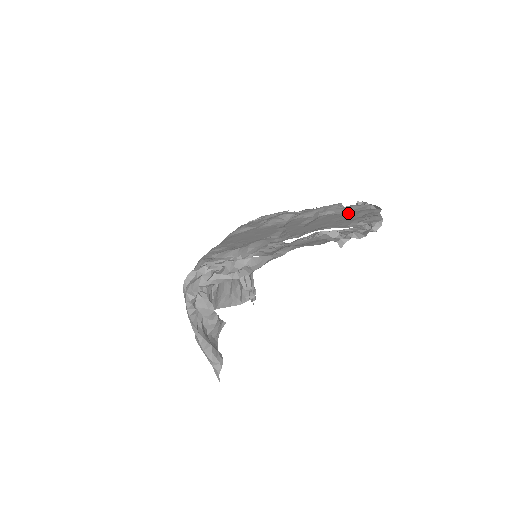
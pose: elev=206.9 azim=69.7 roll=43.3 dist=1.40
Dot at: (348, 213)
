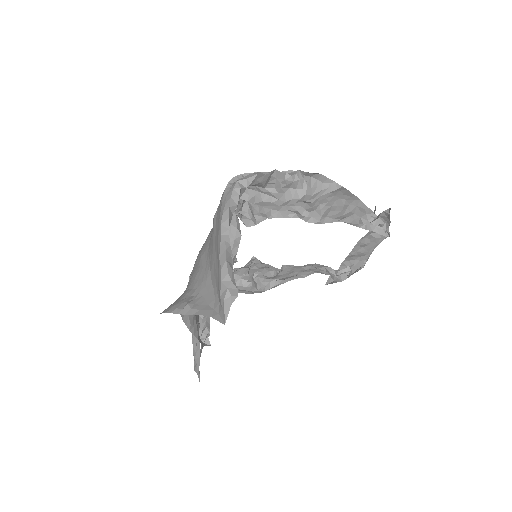
Dot at: occluded
